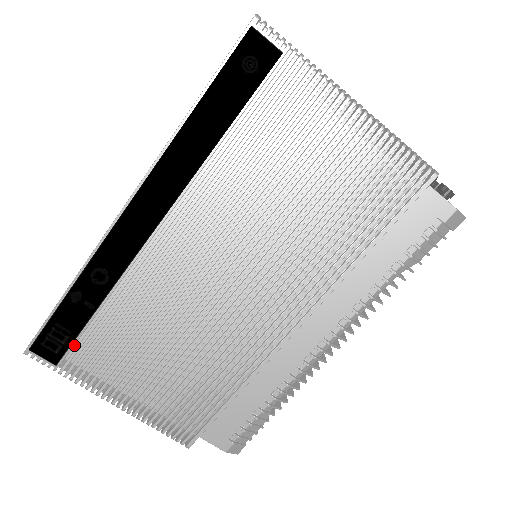
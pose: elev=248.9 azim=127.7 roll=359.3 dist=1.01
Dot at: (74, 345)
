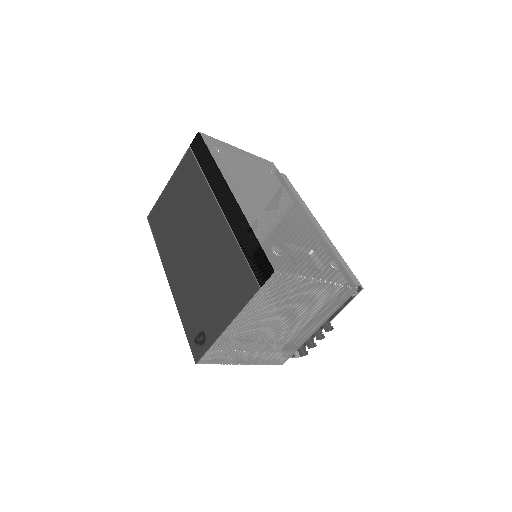
Dot at: occluded
